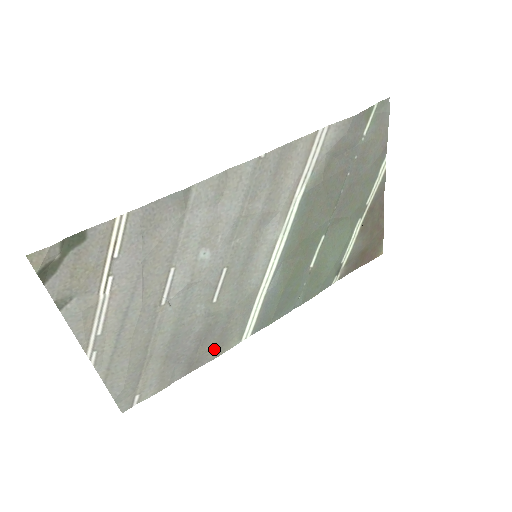
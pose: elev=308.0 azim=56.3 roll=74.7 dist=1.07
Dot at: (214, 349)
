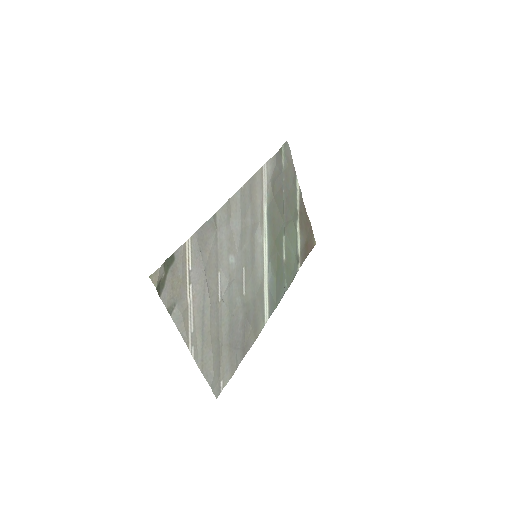
Dot at: (253, 333)
